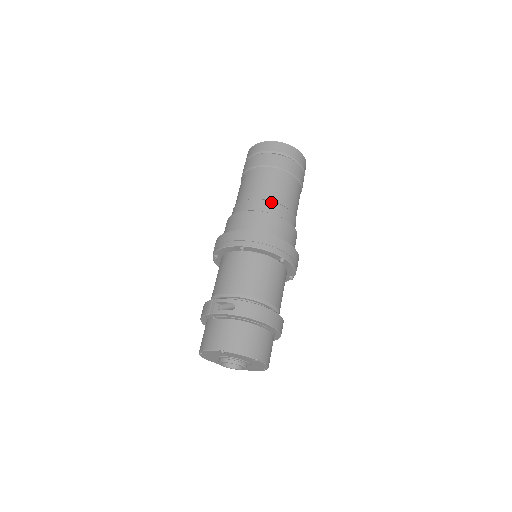
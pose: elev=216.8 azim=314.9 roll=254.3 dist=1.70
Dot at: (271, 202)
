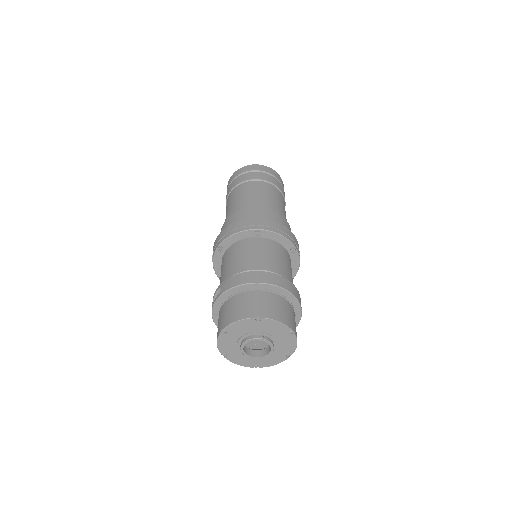
Dot at: (238, 206)
